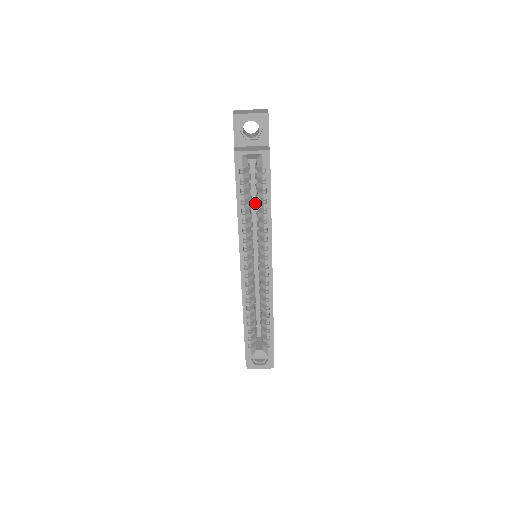
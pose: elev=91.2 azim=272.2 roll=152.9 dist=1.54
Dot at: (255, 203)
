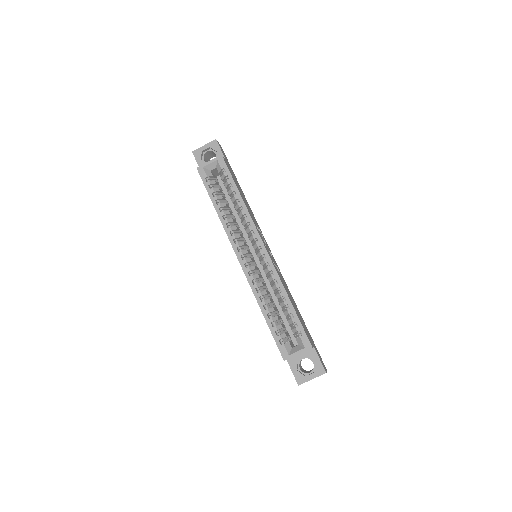
Dot at: (237, 212)
